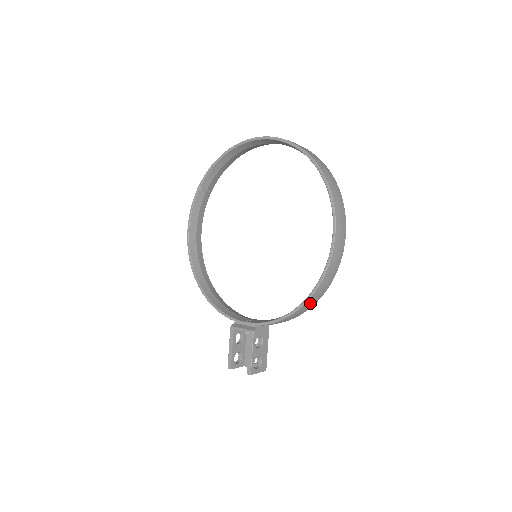
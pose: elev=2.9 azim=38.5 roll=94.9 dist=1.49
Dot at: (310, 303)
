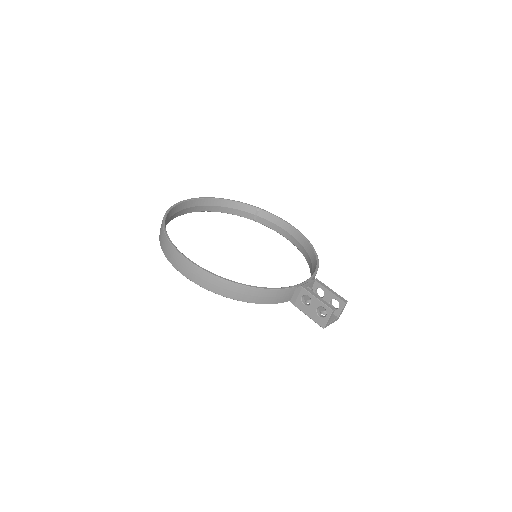
Dot at: occluded
